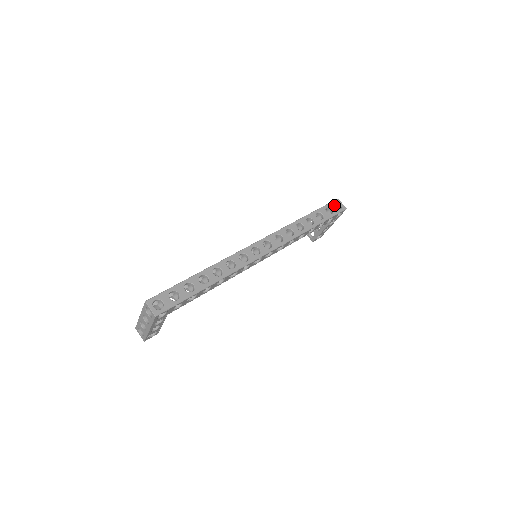
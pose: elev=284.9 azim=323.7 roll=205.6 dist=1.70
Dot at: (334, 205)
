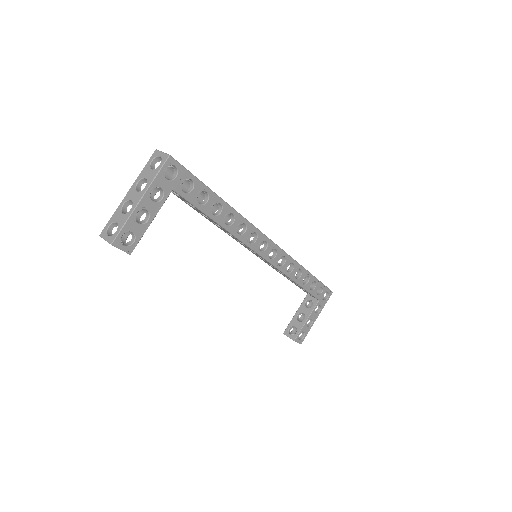
Dot at: occluded
